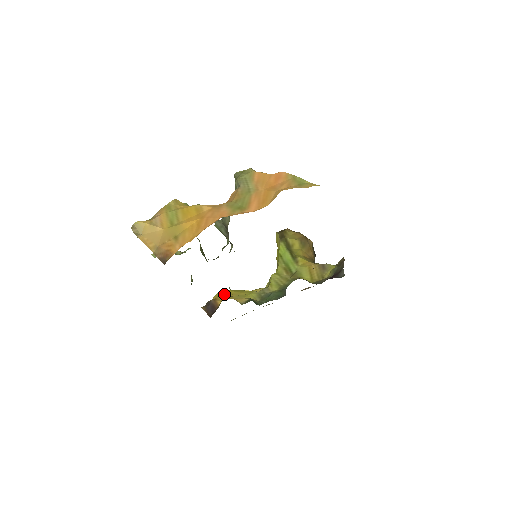
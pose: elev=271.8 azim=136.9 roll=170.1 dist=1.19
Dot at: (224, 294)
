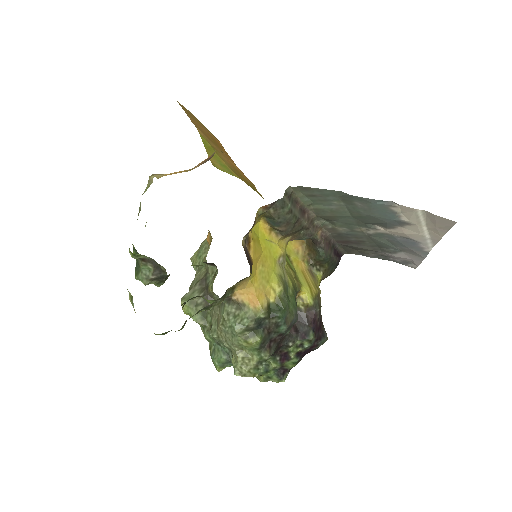
Dot at: (255, 242)
